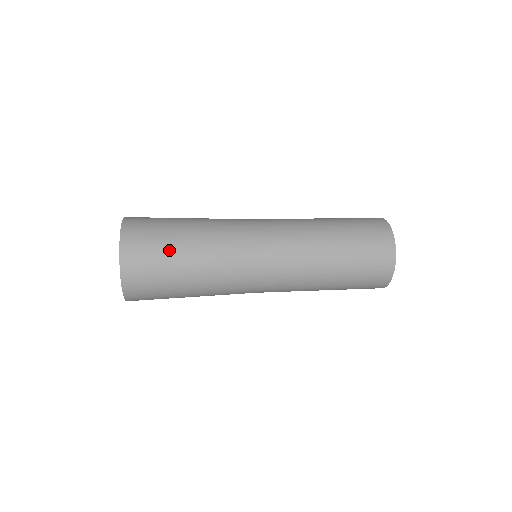
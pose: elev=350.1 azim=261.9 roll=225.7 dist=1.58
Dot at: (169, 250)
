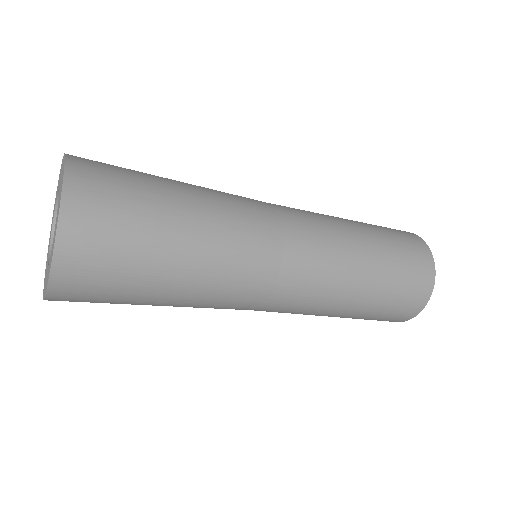
Dot at: (148, 181)
